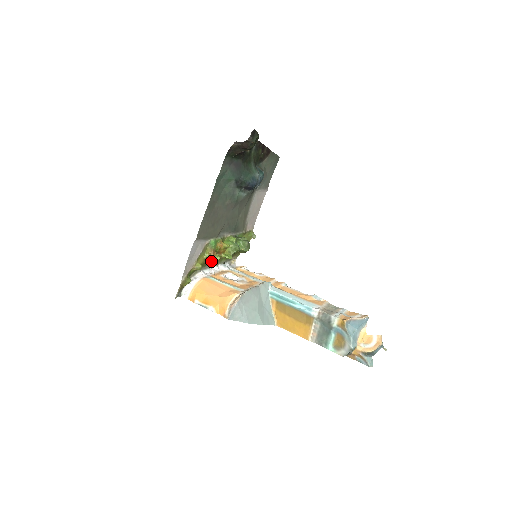
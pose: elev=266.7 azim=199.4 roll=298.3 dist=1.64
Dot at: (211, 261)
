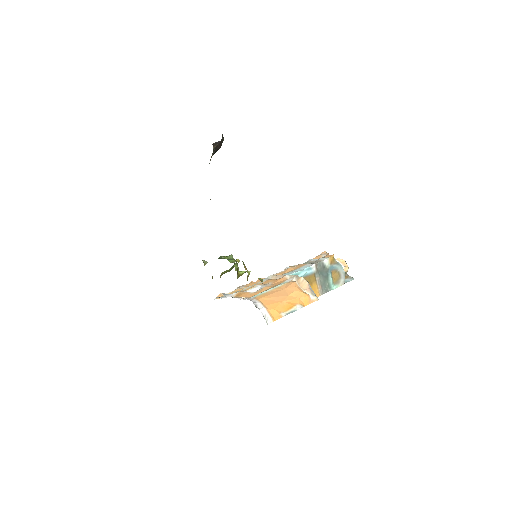
Dot at: occluded
